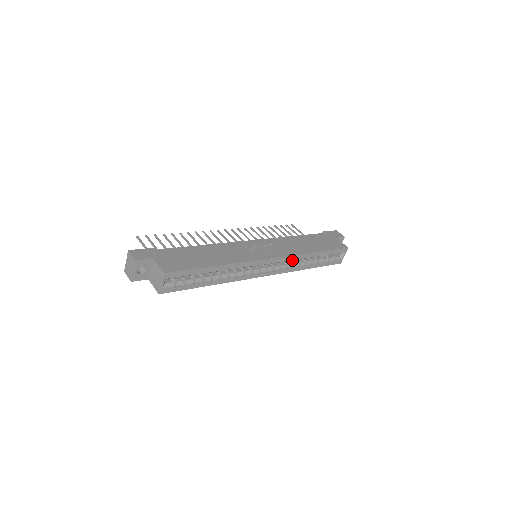
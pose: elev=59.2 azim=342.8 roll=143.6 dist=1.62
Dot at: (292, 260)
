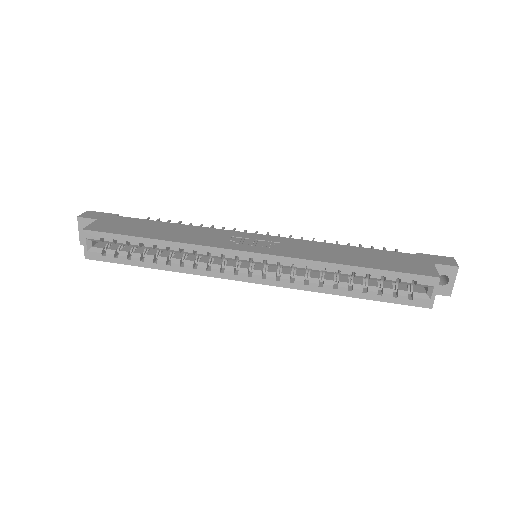
Dot at: (312, 273)
